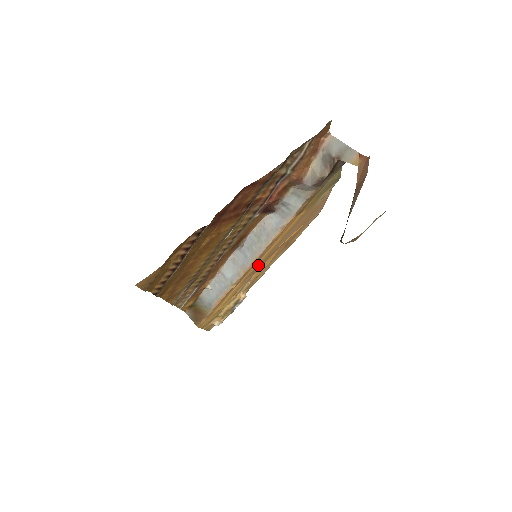
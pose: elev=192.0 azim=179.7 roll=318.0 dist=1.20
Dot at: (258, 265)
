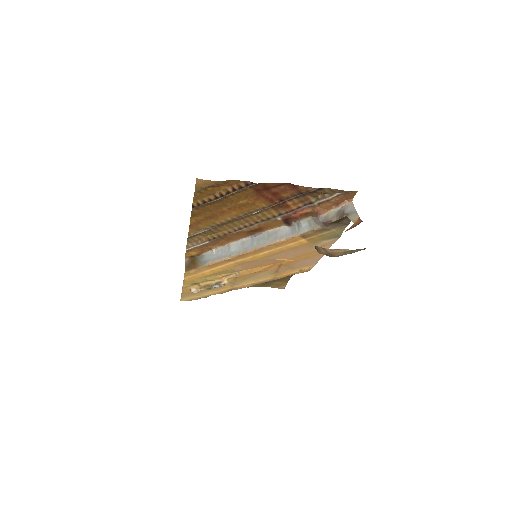
Dot at: (253, 260)
